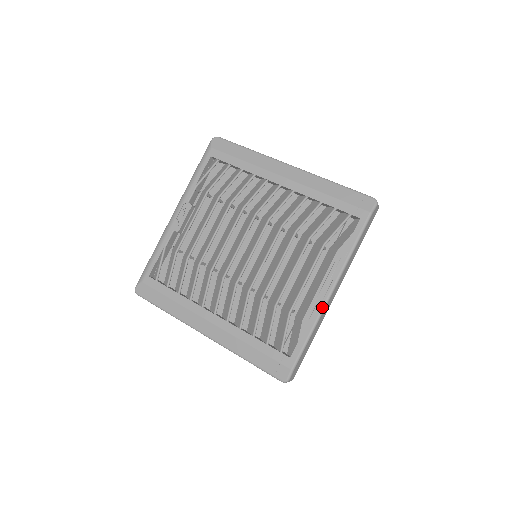
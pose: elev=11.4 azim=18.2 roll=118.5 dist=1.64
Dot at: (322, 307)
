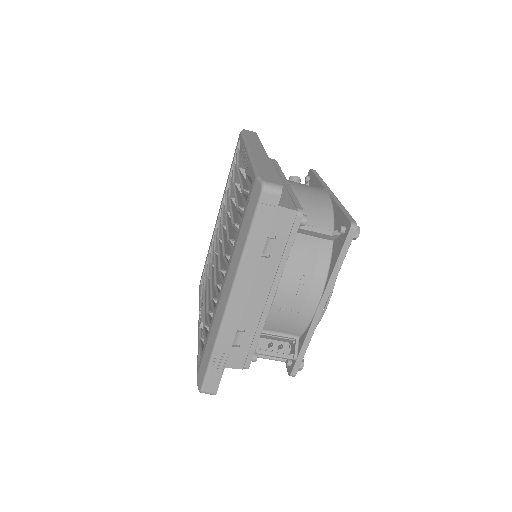
Dot at: (248, 156)
